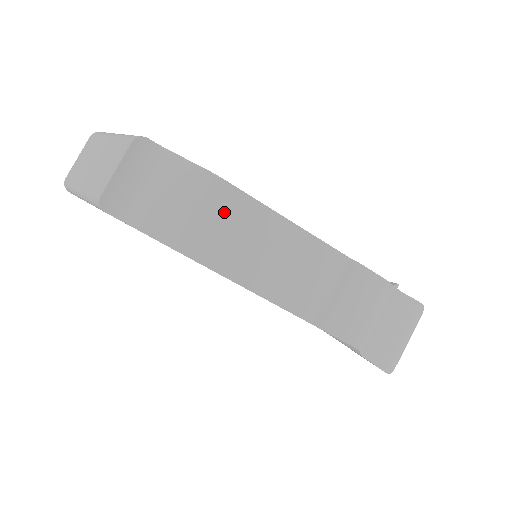
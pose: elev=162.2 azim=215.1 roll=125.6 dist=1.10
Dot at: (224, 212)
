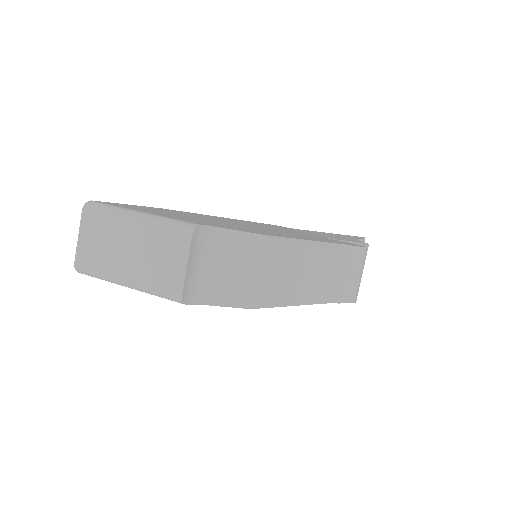
Dot at: (275, 261)
